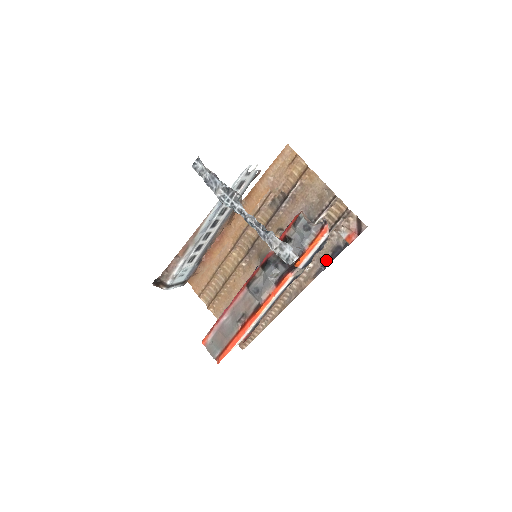
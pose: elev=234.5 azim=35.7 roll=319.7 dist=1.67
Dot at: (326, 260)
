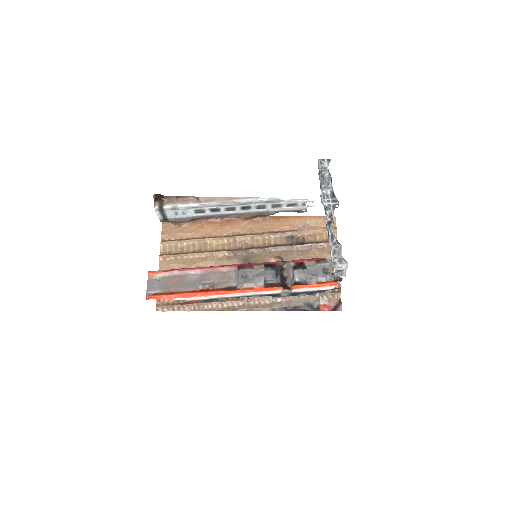
Dot at: (294, 306)
